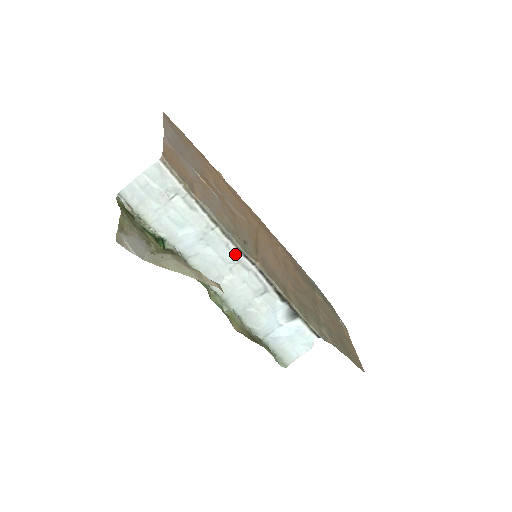
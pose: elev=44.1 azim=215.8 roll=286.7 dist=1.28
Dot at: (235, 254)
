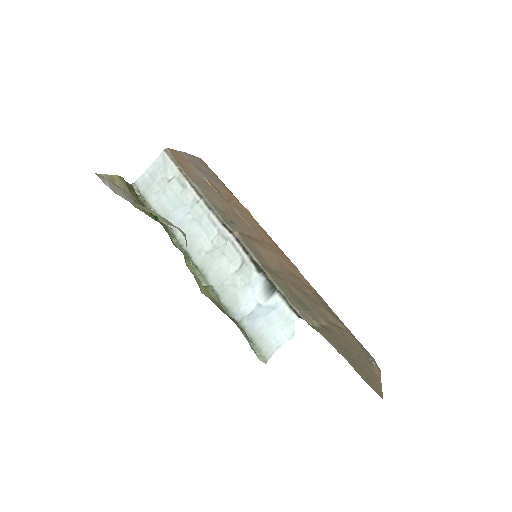
Dot at: (215, 224)
